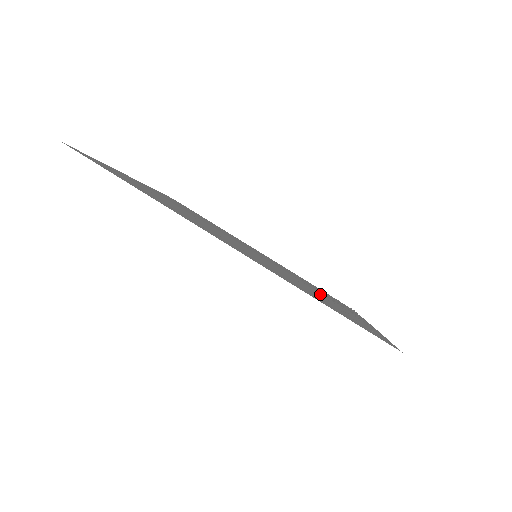
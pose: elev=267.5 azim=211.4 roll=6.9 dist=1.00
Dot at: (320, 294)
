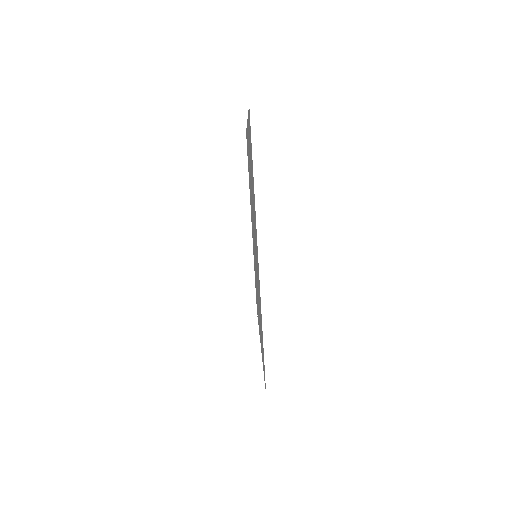
Dot at: occluded
